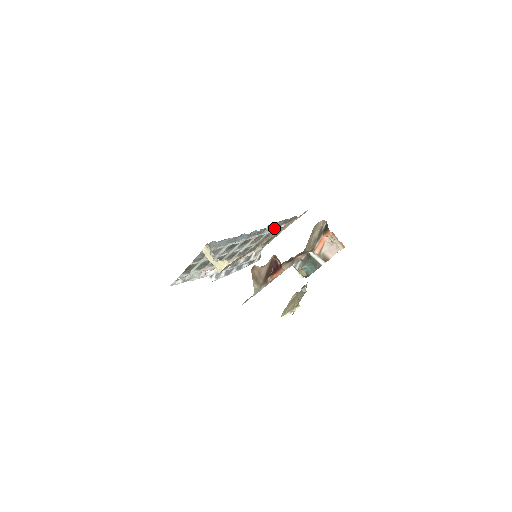
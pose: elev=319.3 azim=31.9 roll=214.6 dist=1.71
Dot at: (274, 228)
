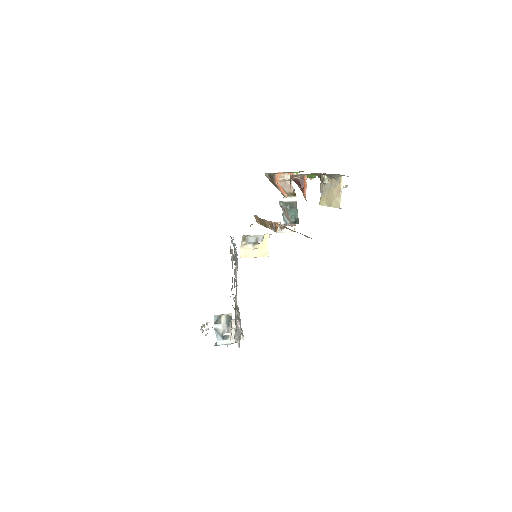
Dot at: occluded
